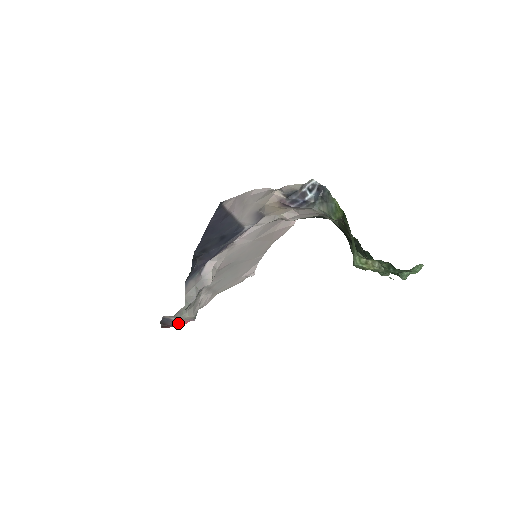
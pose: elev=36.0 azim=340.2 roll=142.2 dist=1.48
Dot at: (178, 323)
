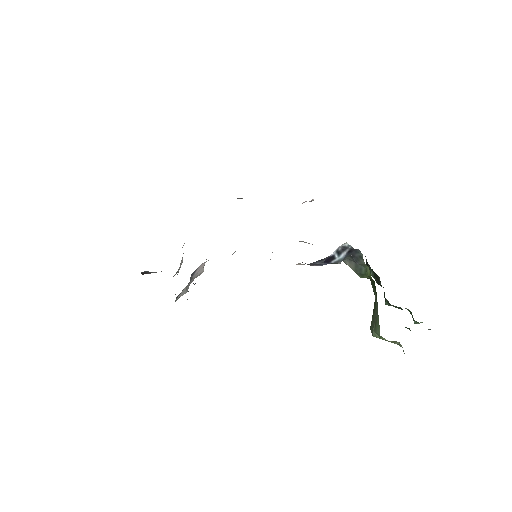
Dot at: occluded
